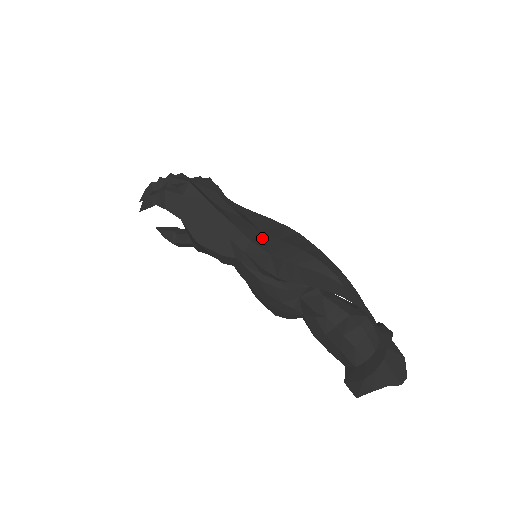
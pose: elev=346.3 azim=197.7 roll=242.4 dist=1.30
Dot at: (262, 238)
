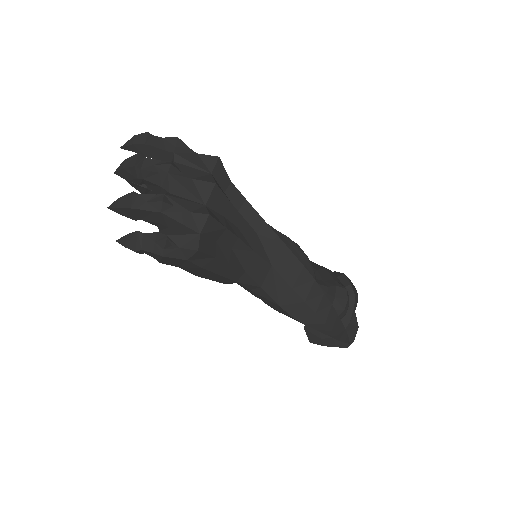
Dot at: (273, 280)
